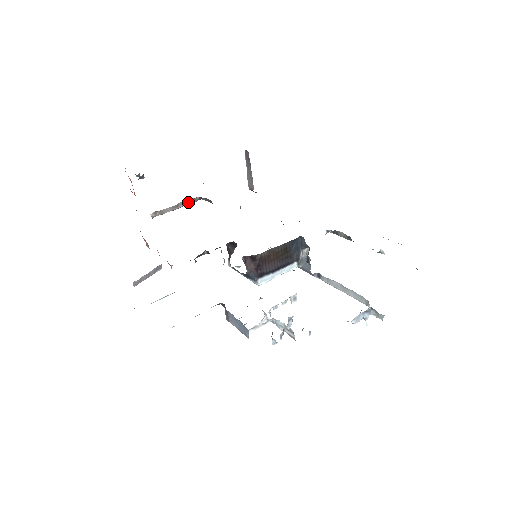
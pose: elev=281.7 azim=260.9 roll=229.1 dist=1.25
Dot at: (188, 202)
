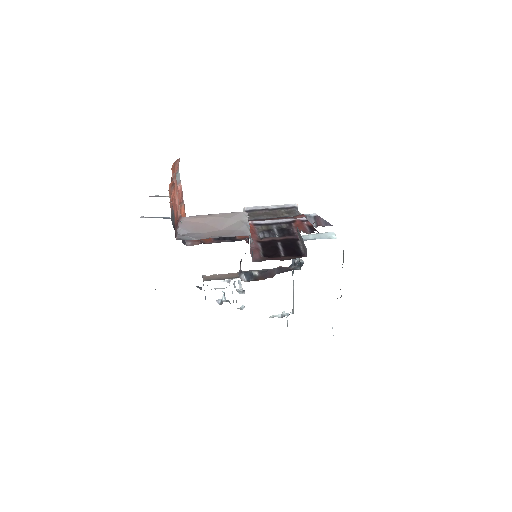
Dot at: occluded
